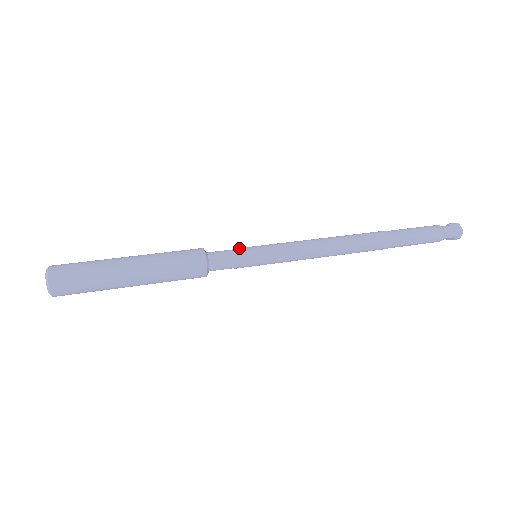
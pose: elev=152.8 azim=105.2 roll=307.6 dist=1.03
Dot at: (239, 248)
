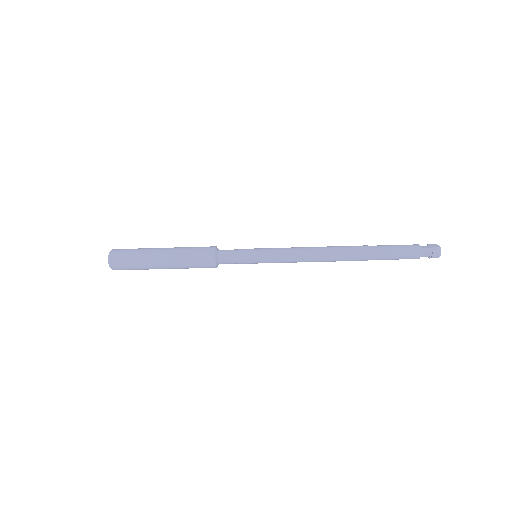
Dot at: occluded
